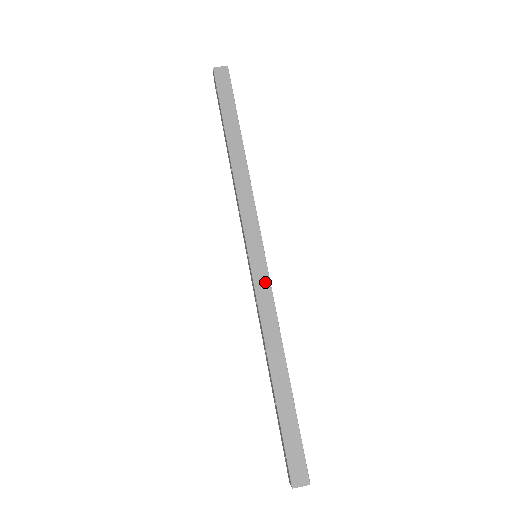
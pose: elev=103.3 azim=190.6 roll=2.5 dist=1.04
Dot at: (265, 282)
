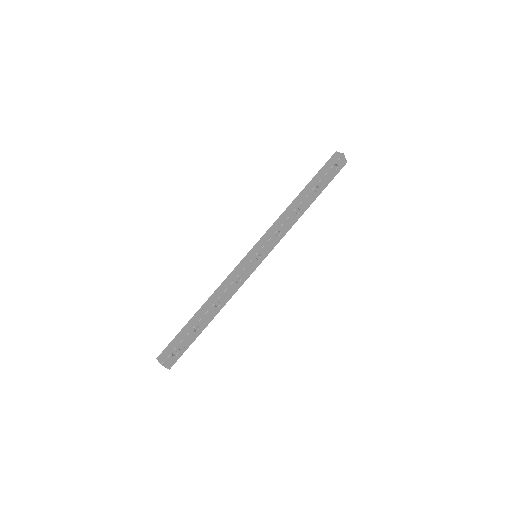
Dot at: (242, 268)
